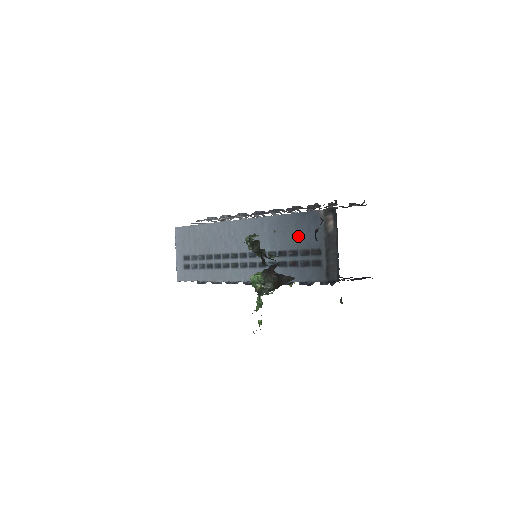
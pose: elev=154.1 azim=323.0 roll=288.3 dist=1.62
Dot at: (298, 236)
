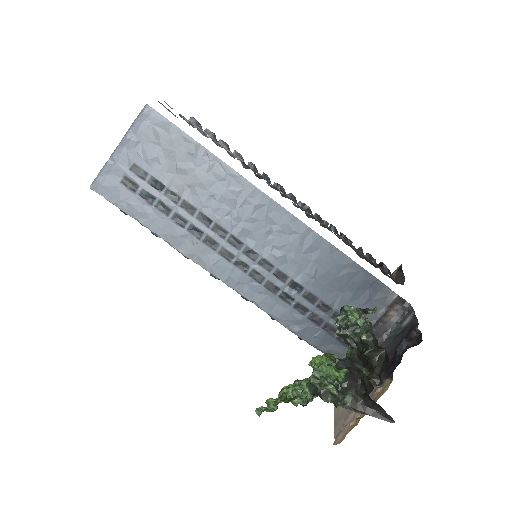
Dot at: (345, 294)
